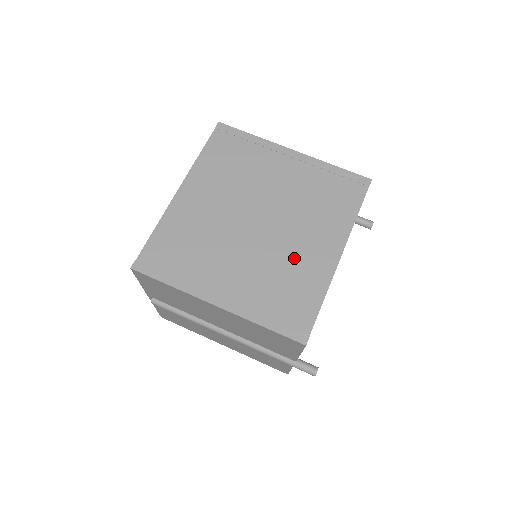
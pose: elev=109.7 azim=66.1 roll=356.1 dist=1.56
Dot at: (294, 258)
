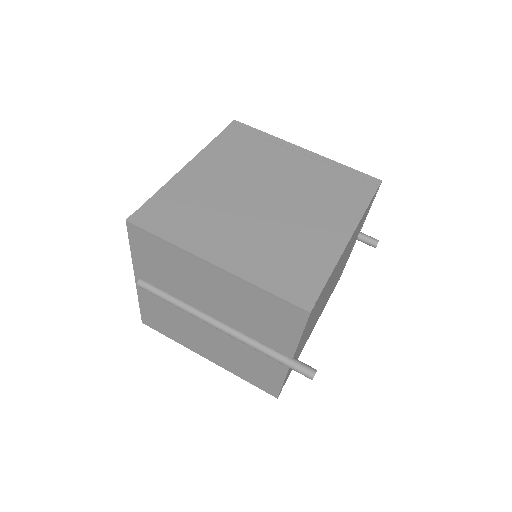
Dot at: (301, 233)
